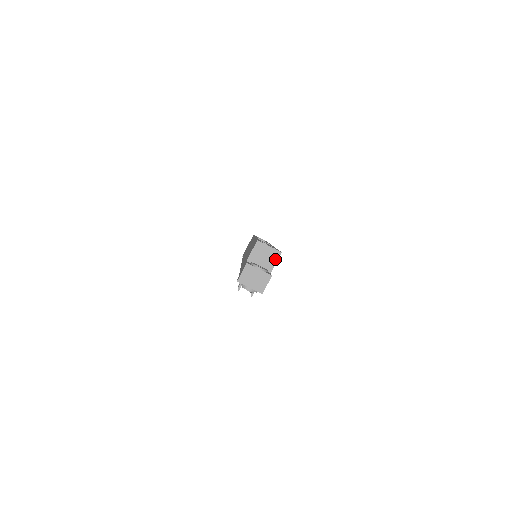
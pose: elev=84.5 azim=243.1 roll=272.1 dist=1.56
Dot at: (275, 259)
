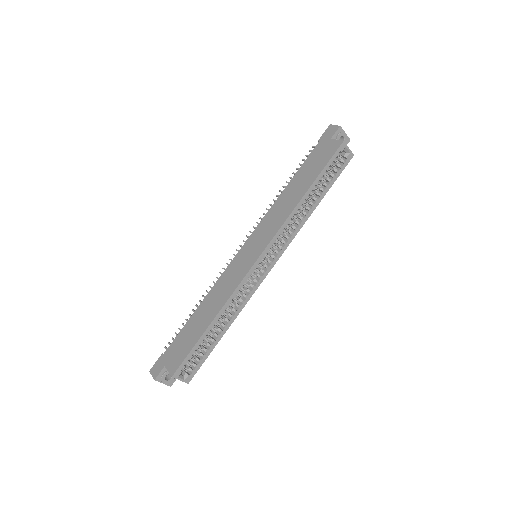
Dot at: occluded
